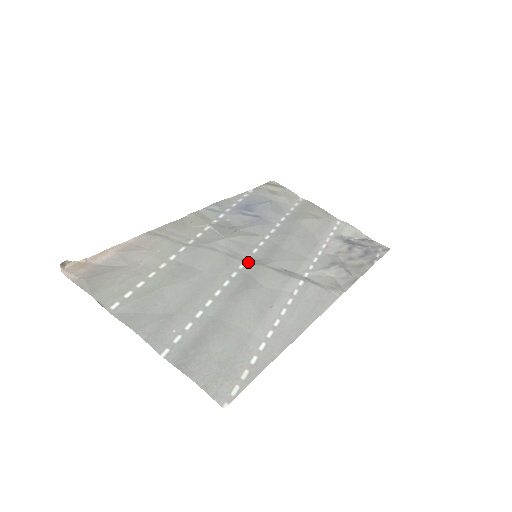
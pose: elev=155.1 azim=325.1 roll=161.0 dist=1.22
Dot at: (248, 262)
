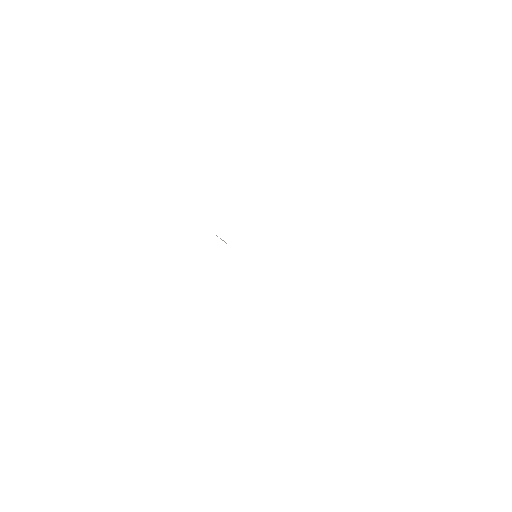
Dot at: occluded
